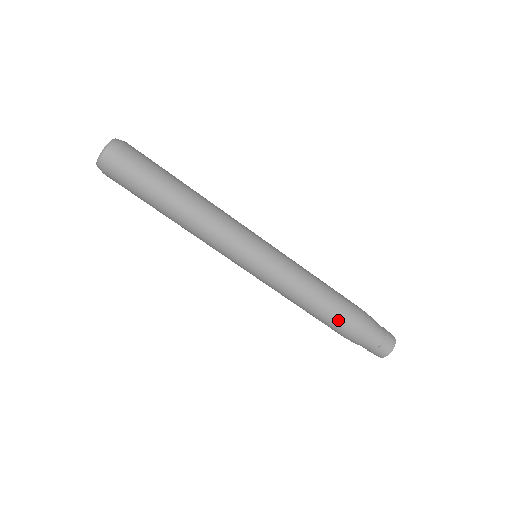
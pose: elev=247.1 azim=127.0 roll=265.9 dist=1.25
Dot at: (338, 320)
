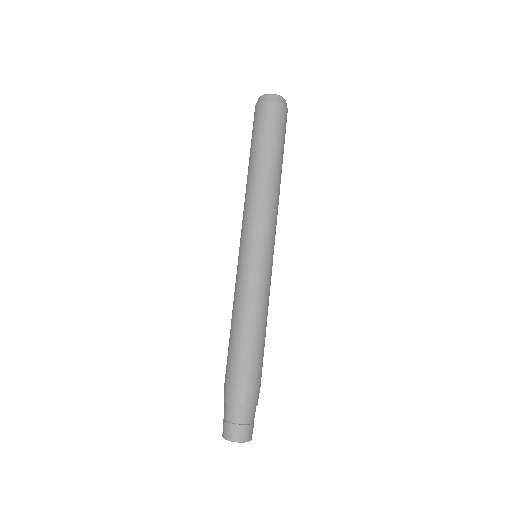
Dot at: (254, 363)
